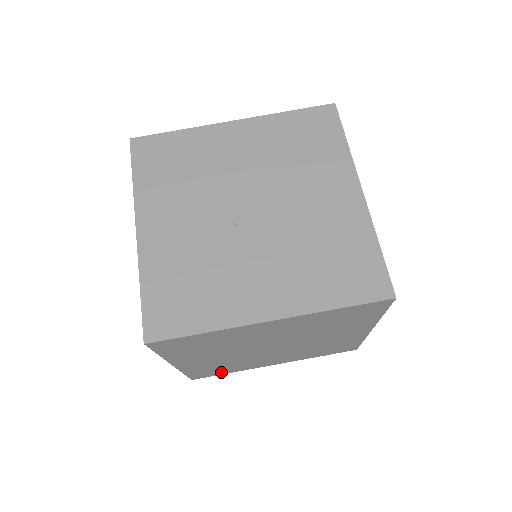
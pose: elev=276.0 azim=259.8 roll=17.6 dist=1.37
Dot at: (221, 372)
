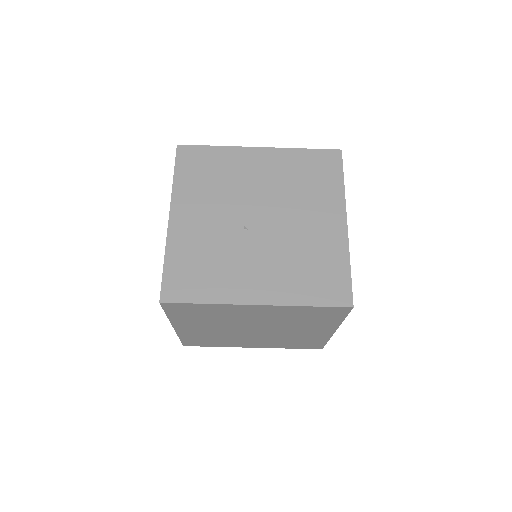
Dot at: (208, 344)
